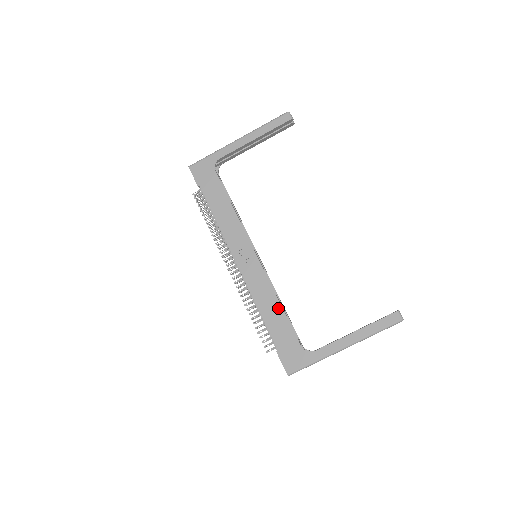
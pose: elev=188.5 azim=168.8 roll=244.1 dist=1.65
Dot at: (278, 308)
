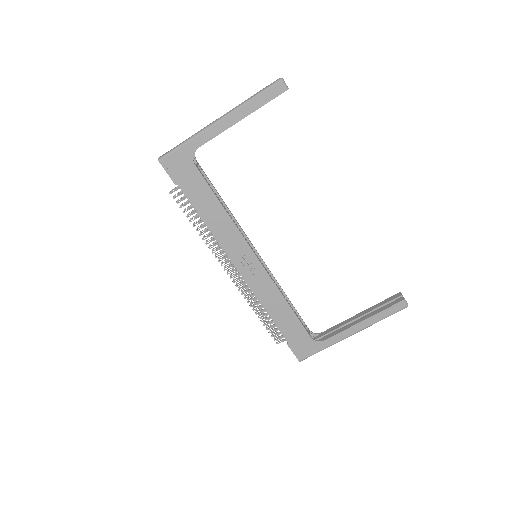
Dot at: (286, 308)
